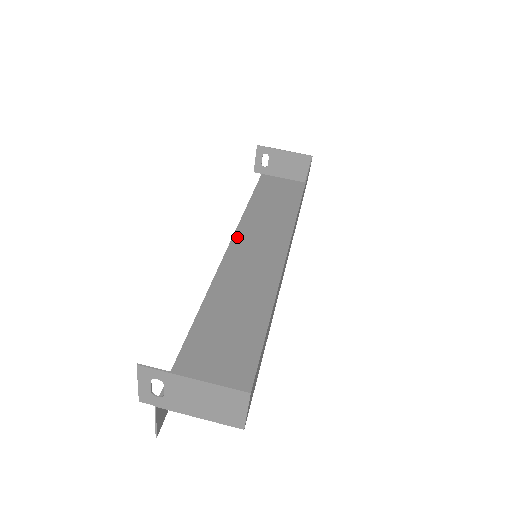
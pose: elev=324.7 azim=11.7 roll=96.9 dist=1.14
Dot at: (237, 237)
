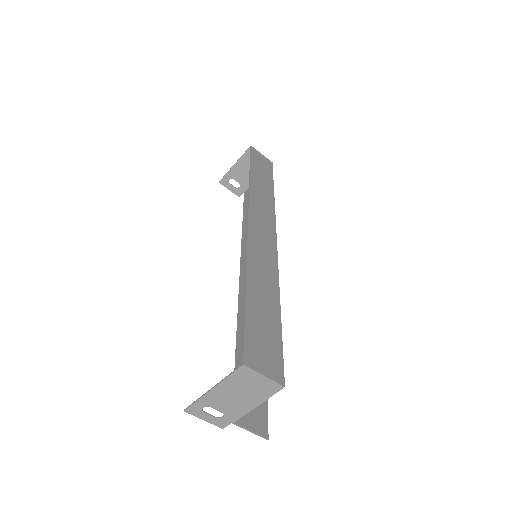
Dot at: (243, 256)
